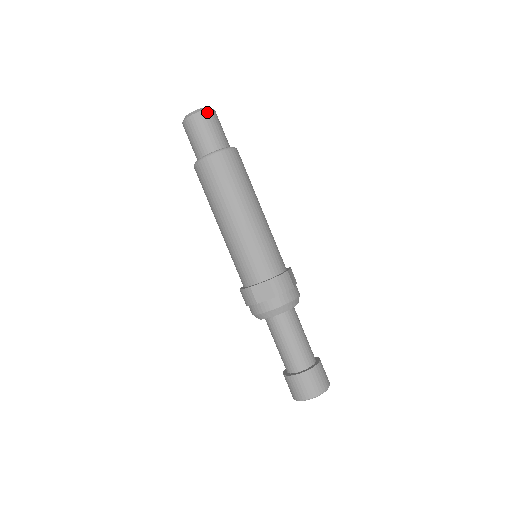
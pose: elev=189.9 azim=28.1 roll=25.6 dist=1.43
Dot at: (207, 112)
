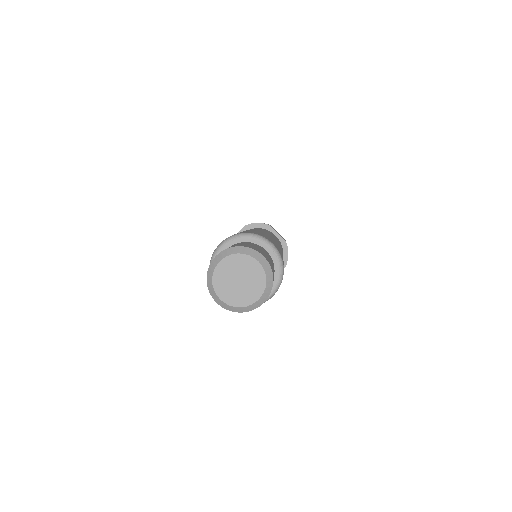
Dot at: (273, 278)
